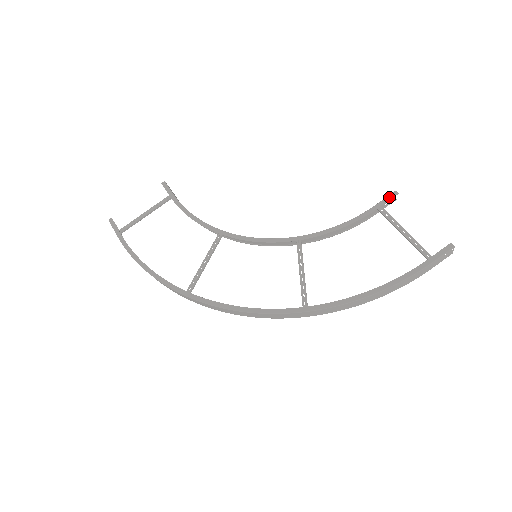
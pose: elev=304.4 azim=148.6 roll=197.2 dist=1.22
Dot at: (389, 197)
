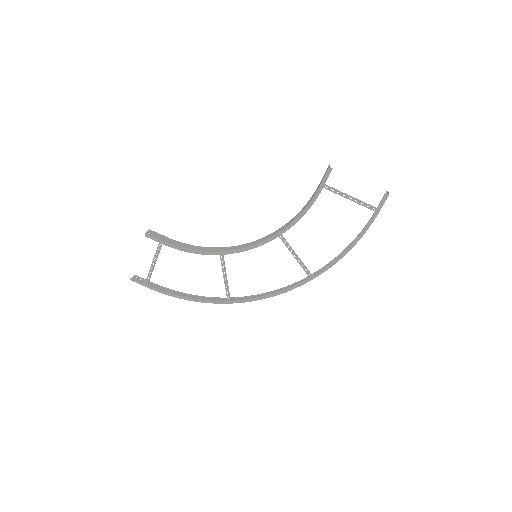
Dot at: (327, 175)
